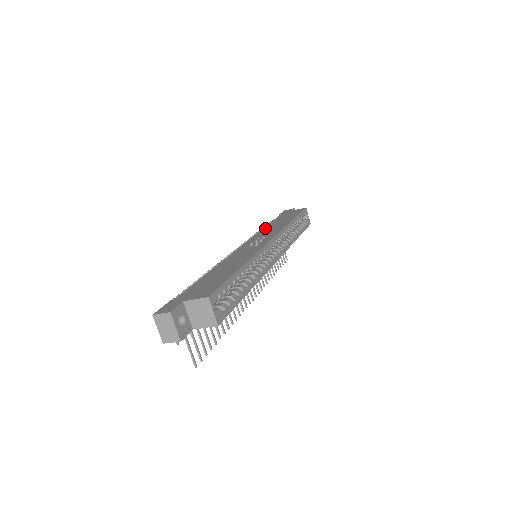
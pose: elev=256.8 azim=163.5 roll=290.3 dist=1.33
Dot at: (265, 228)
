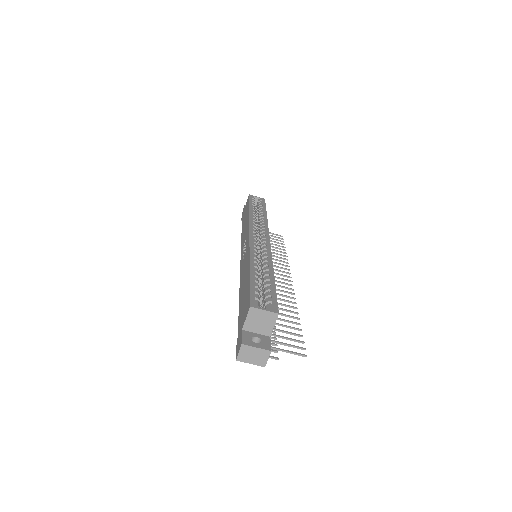
Dot at: (242, 237)
